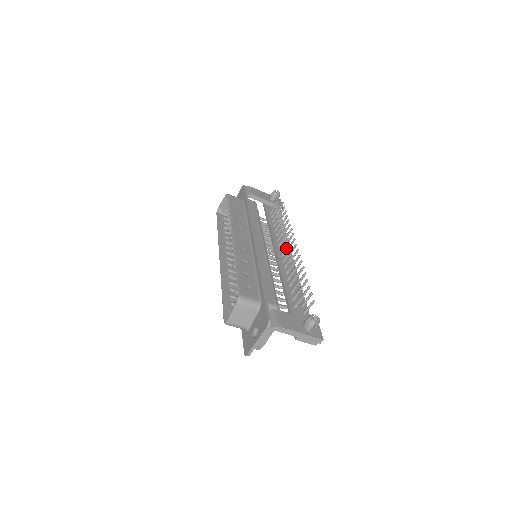
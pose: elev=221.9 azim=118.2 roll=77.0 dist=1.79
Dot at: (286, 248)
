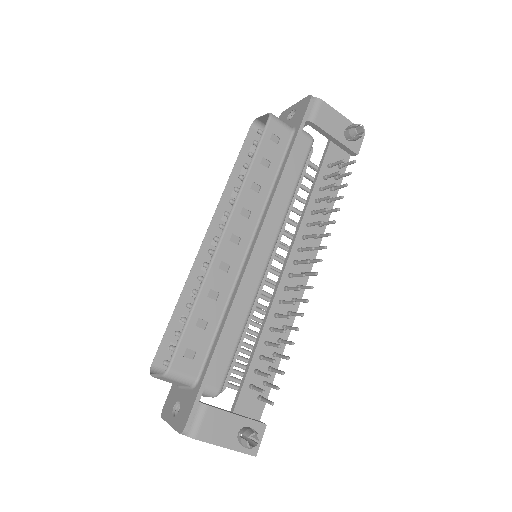
Dot at: (298, 275)
